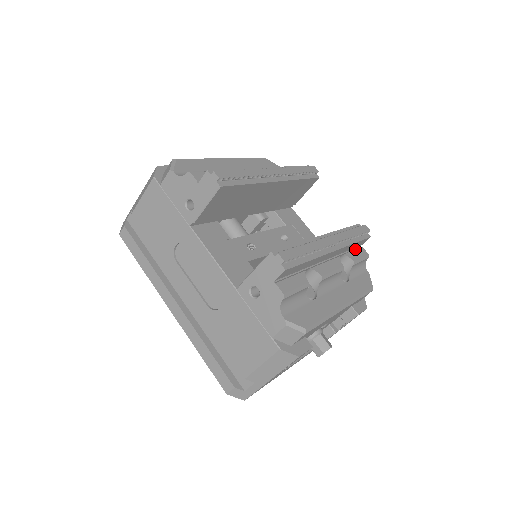
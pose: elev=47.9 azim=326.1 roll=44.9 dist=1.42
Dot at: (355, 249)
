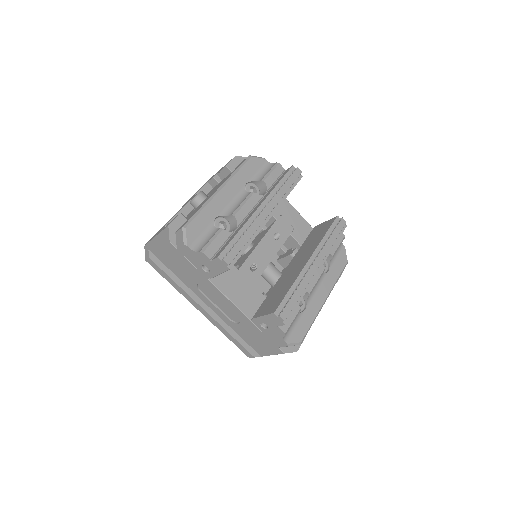
Dot at: occluded
